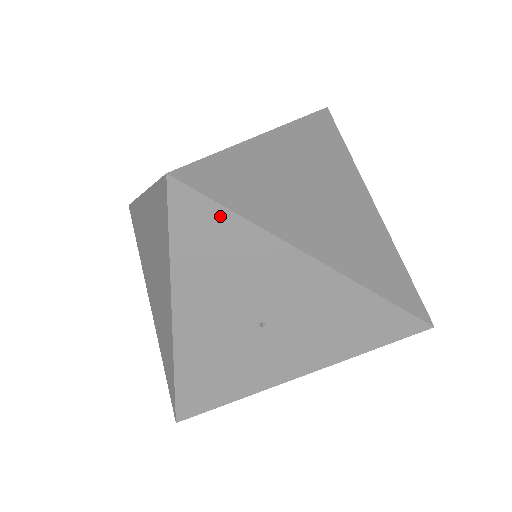
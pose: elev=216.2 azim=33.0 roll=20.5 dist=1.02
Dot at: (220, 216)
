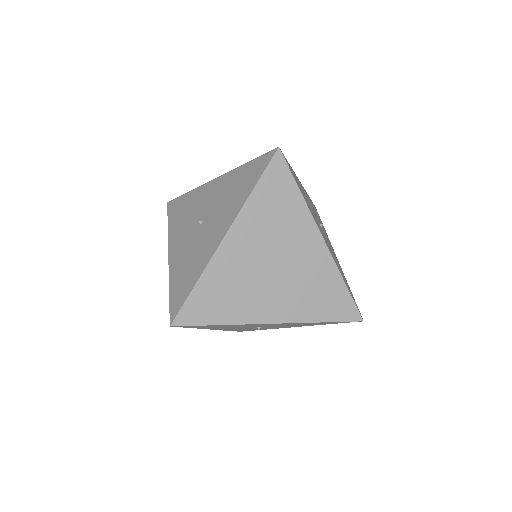
Dot at: occluded
